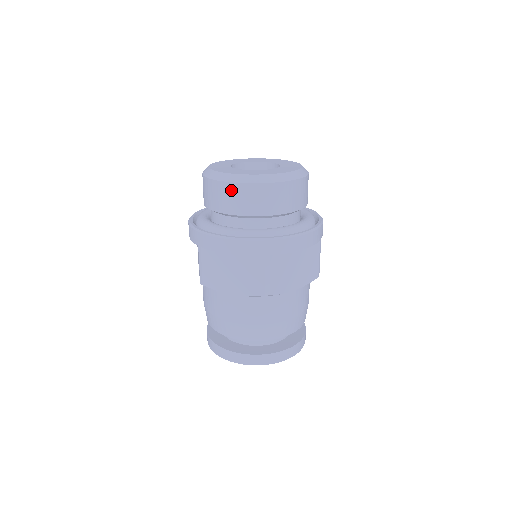
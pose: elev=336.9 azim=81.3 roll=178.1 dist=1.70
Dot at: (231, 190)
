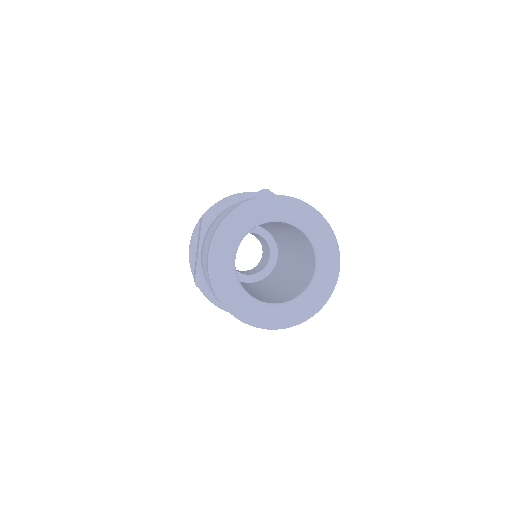
Dot at: occluded
